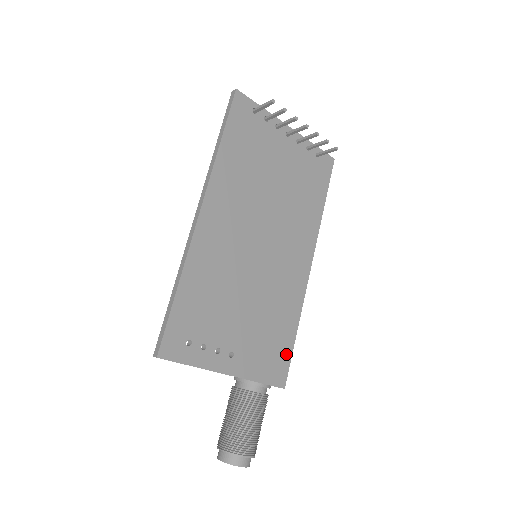
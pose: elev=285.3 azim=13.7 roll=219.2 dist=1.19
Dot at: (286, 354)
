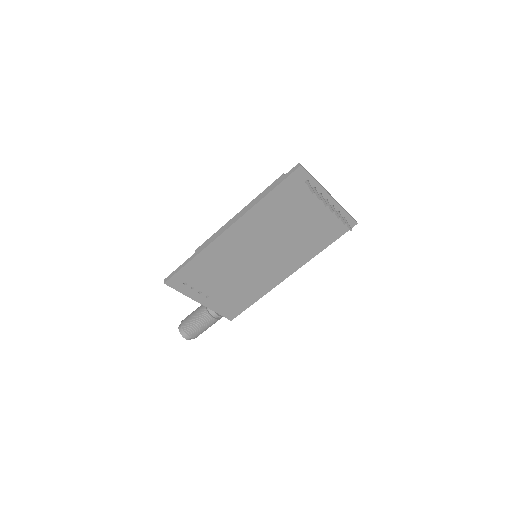
Dot at: (242, 308)
